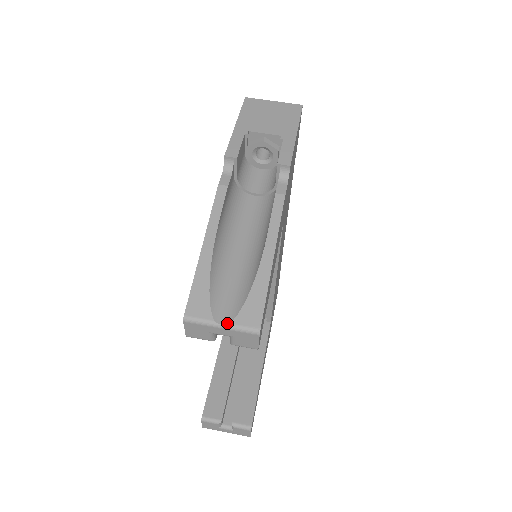
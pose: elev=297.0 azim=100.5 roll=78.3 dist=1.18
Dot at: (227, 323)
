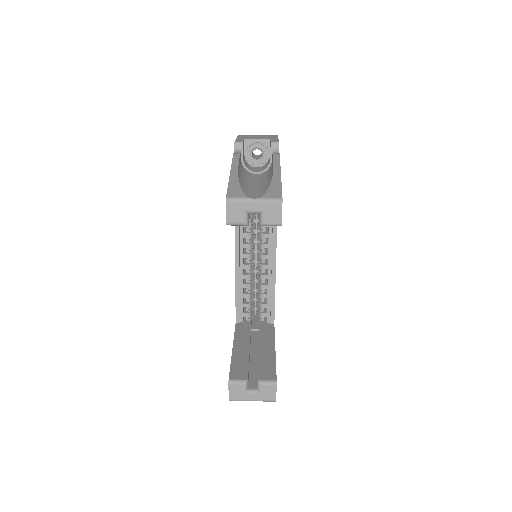
Dot at: (258, 198)
